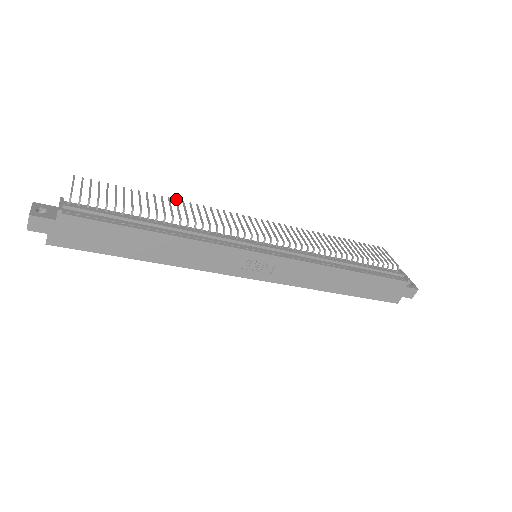
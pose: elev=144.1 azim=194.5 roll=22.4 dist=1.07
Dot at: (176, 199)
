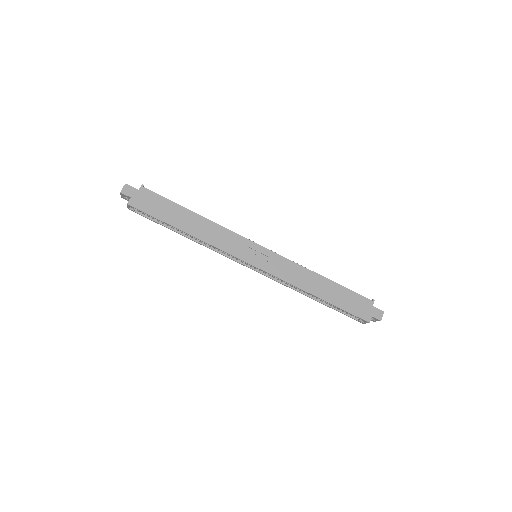
Dot at: occluded
